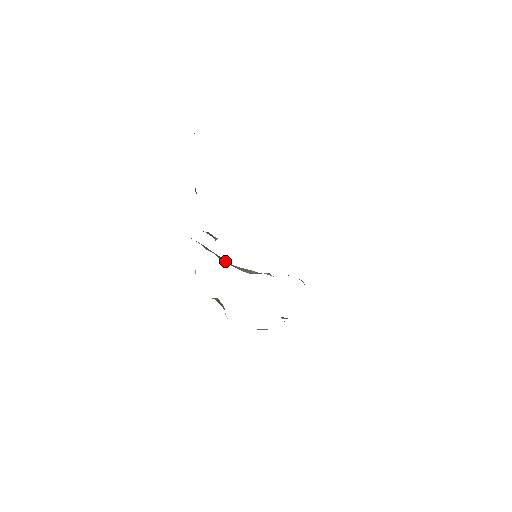
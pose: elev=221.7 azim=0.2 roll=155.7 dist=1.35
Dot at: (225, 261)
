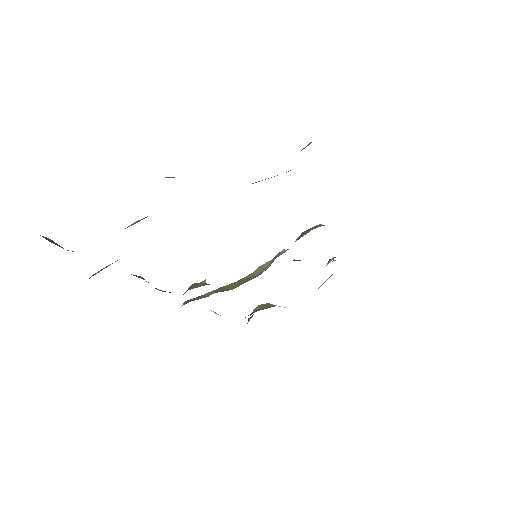
Dot at: (233, 285)
